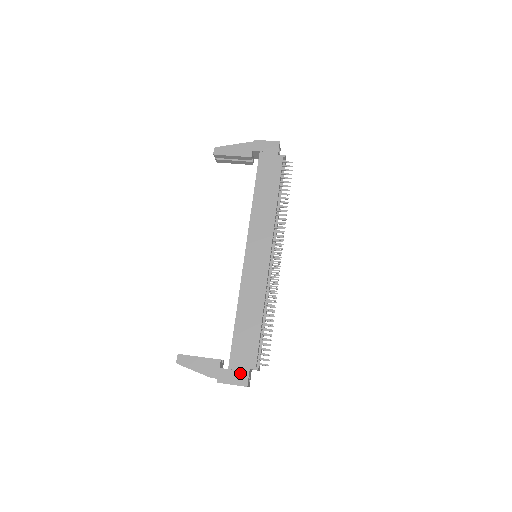
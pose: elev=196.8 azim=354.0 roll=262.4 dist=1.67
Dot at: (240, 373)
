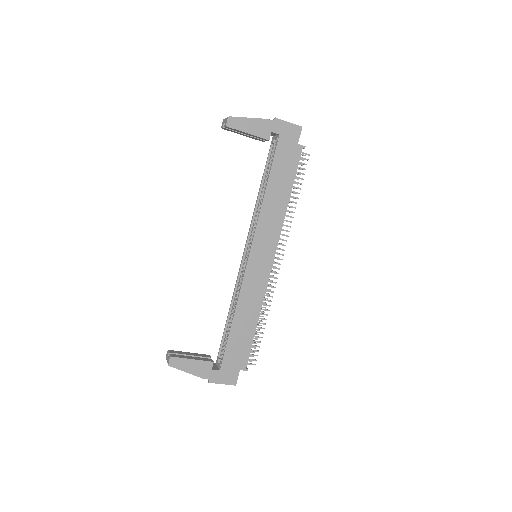
Dot at: (231, 374)
